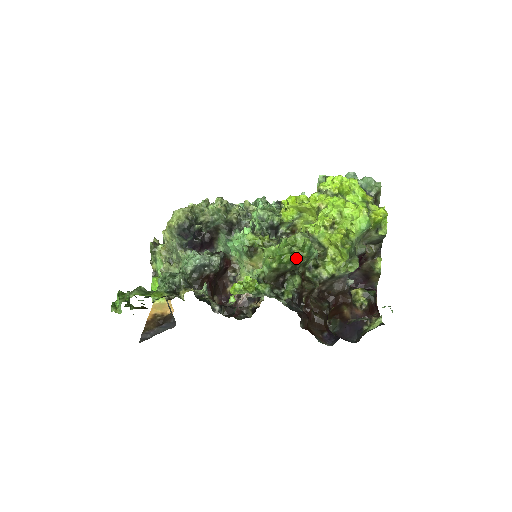
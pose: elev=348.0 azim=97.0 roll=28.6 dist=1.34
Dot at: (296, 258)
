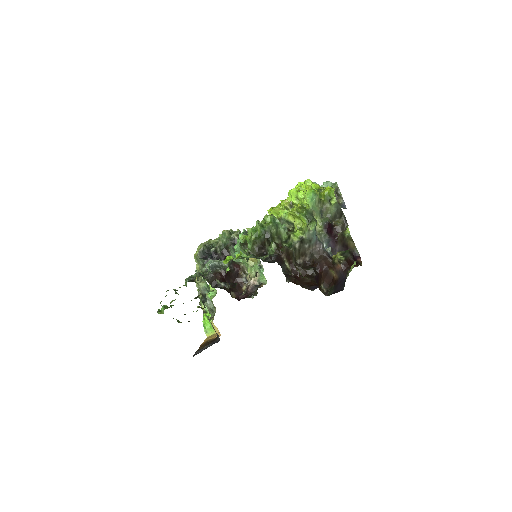
Dot at: (265, 229)
